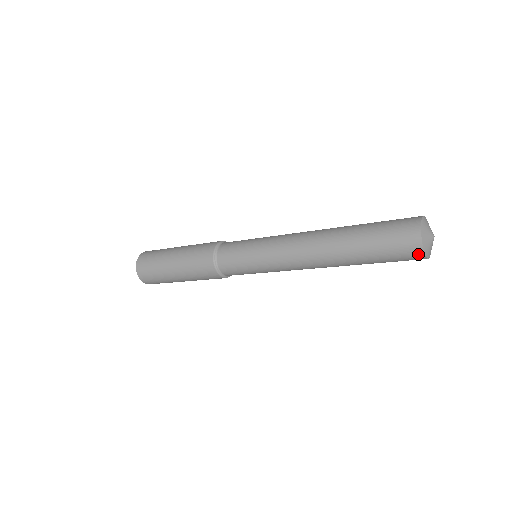
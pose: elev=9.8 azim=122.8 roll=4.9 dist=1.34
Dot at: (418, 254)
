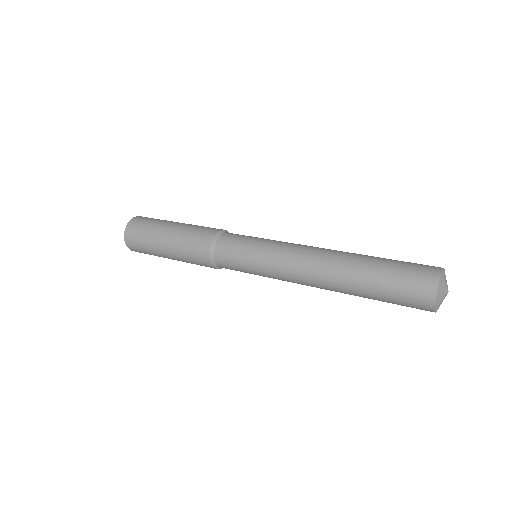
Dot at: occluded
